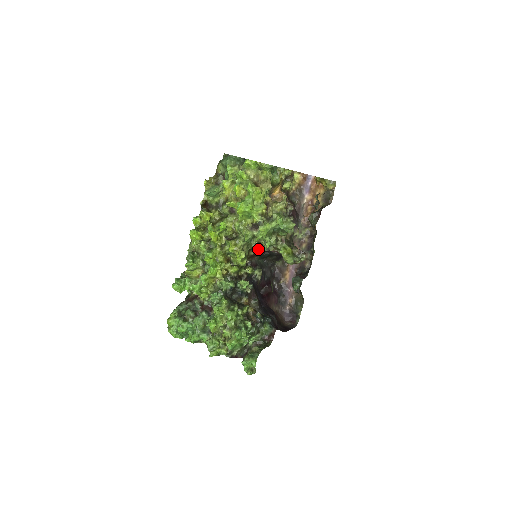
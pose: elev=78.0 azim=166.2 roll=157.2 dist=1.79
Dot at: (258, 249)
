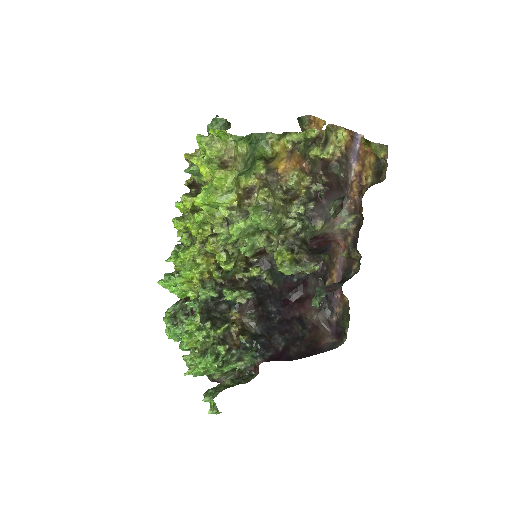
Dot at: occluded
